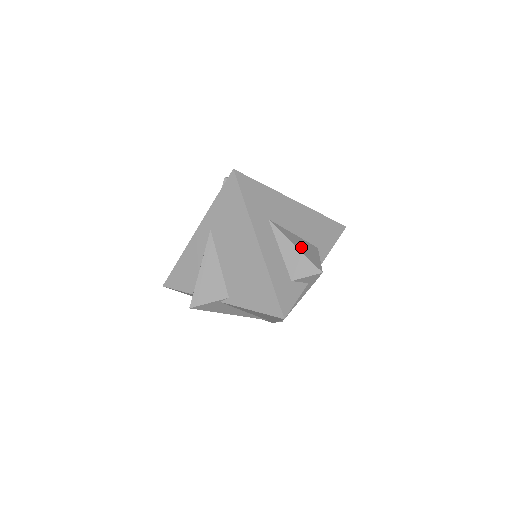
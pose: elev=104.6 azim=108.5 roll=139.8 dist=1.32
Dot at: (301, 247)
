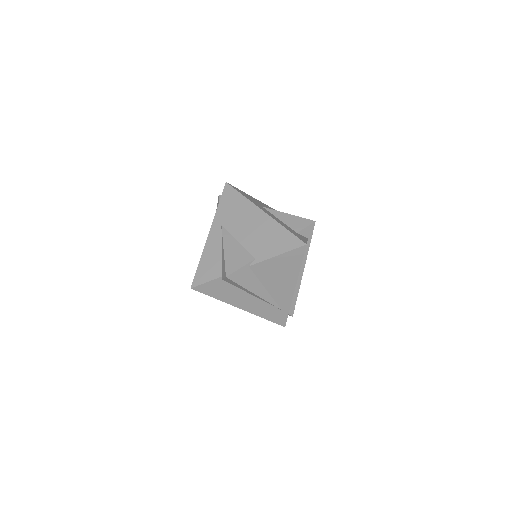
Dot at: occluded
